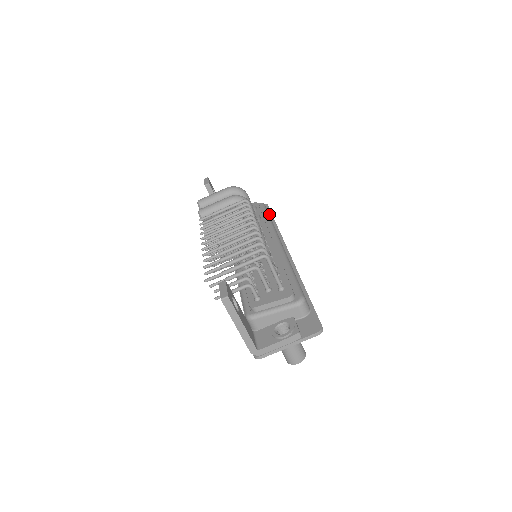
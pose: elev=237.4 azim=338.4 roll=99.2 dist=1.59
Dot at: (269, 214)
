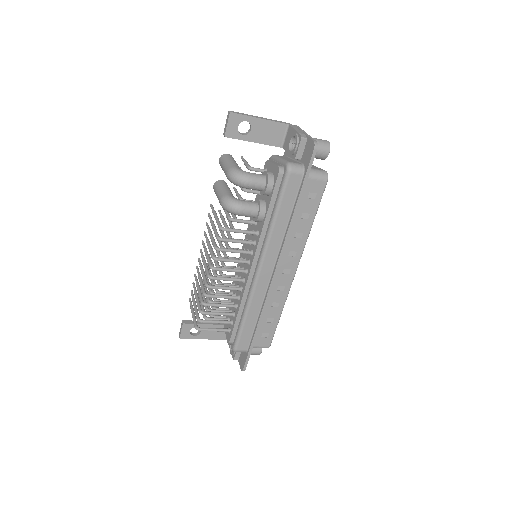
Dot at: (301, 180)
